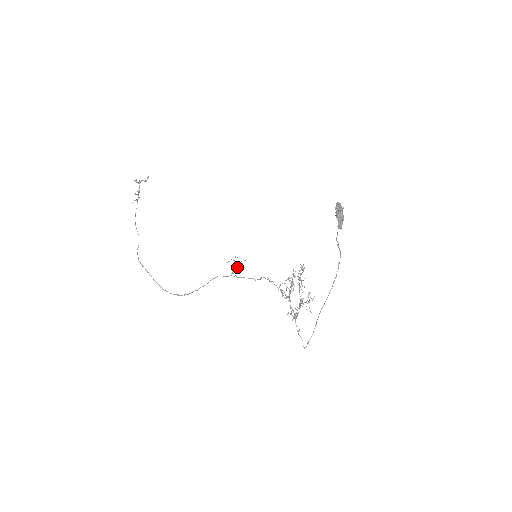
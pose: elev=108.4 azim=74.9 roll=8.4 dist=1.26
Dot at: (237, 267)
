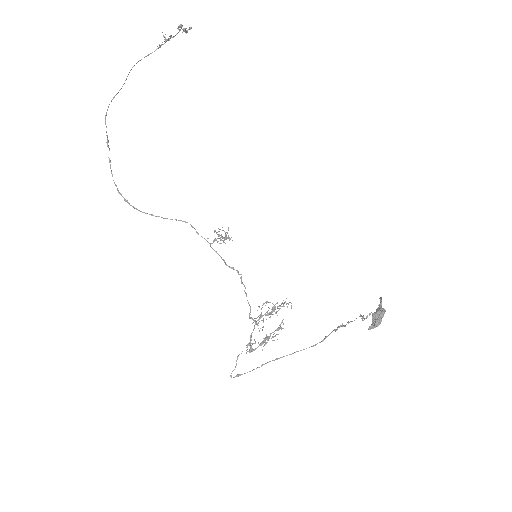
Dot at: (220, 239)
